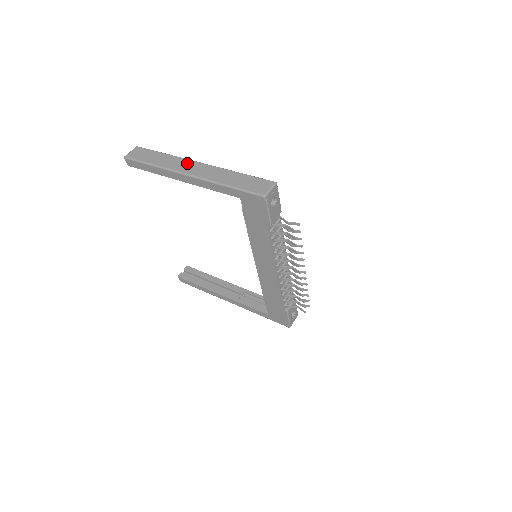
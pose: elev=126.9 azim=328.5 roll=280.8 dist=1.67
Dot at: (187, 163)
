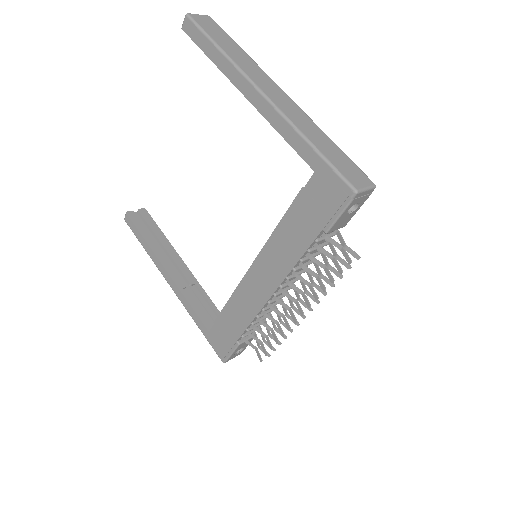
Dot at: (268, 80)
